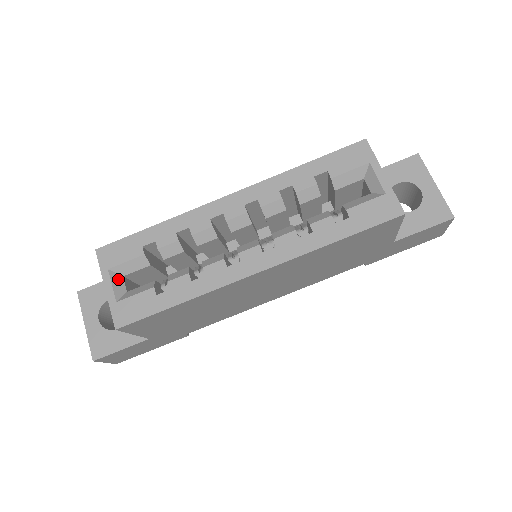
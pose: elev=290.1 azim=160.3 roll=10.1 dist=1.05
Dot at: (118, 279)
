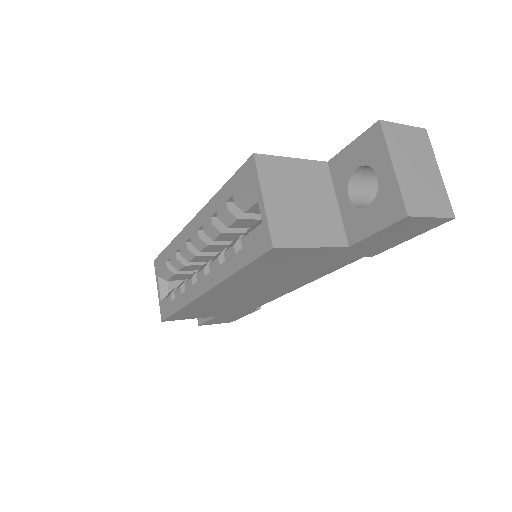
Dot at: (164, 283)
